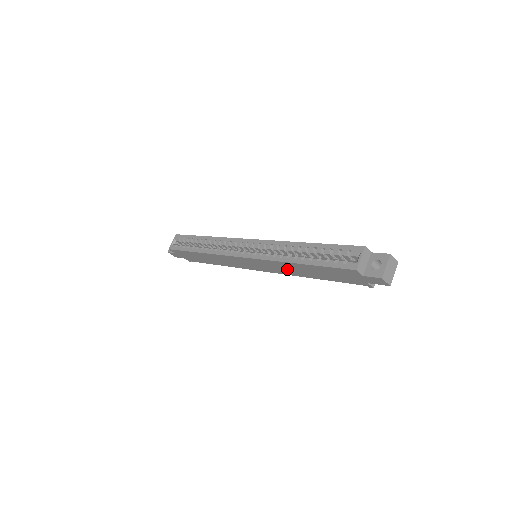
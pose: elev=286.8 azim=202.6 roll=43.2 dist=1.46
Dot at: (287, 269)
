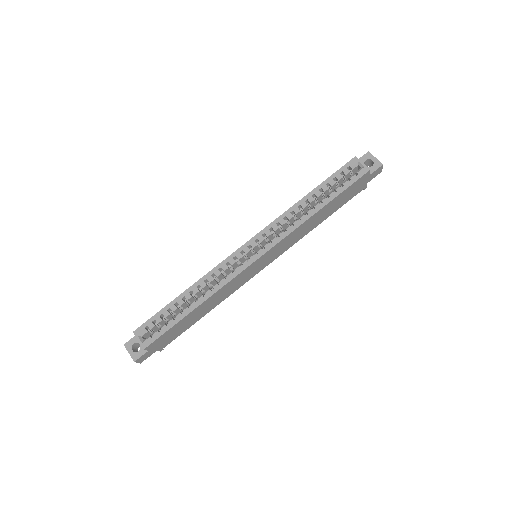
Dot at: (302, 232)
